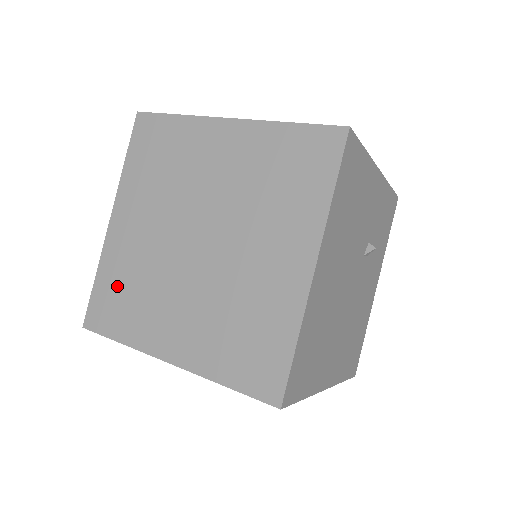
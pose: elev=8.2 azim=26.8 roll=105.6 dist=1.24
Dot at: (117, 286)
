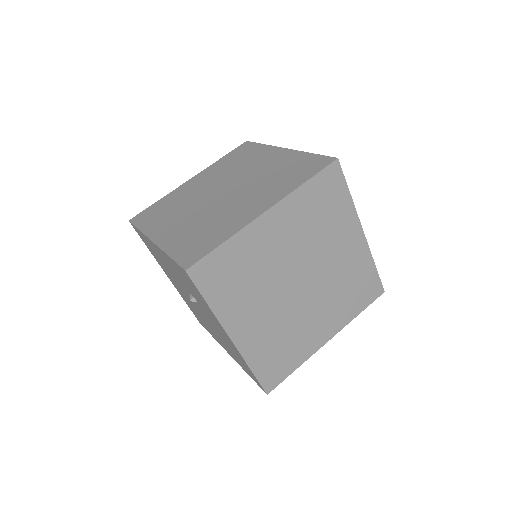
Dot at: (191, 240)
